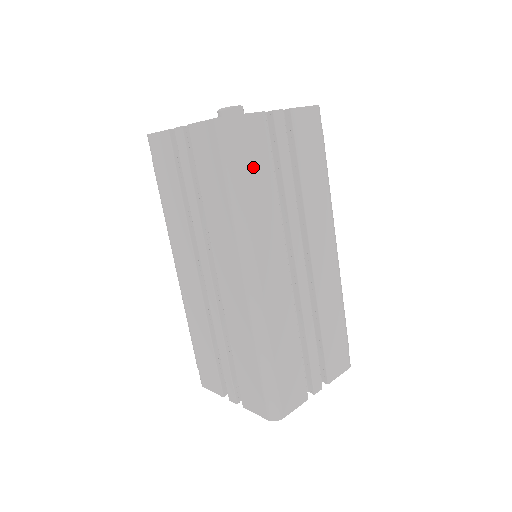
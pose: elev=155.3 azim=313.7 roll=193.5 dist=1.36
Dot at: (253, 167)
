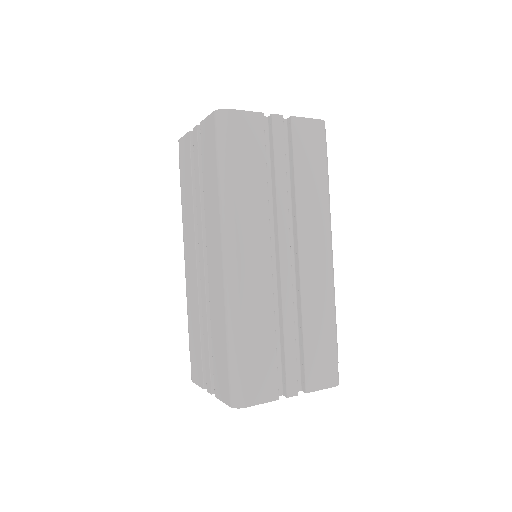
Dot at: (244, 156)
